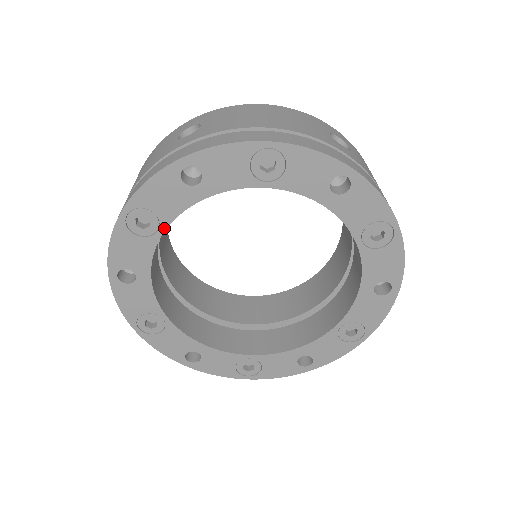
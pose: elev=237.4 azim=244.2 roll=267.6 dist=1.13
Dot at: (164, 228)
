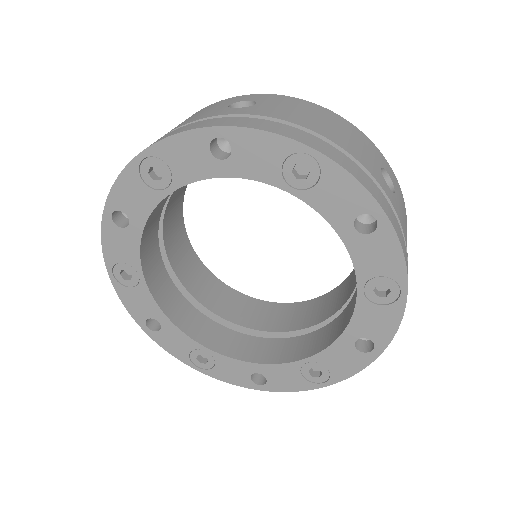
Dot at: (141, 272)
